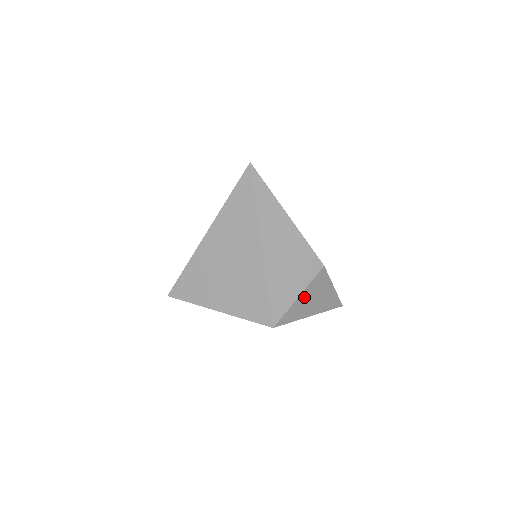
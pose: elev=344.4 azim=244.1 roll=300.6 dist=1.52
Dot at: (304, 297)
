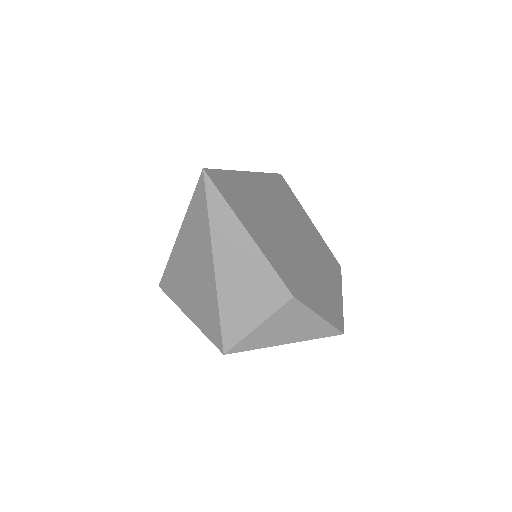
Dot at: (267, 327)
